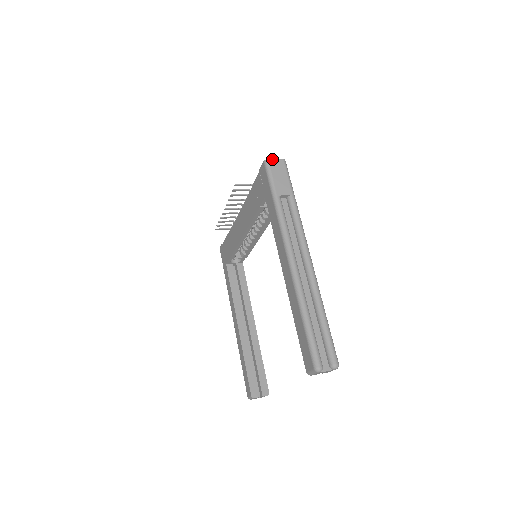
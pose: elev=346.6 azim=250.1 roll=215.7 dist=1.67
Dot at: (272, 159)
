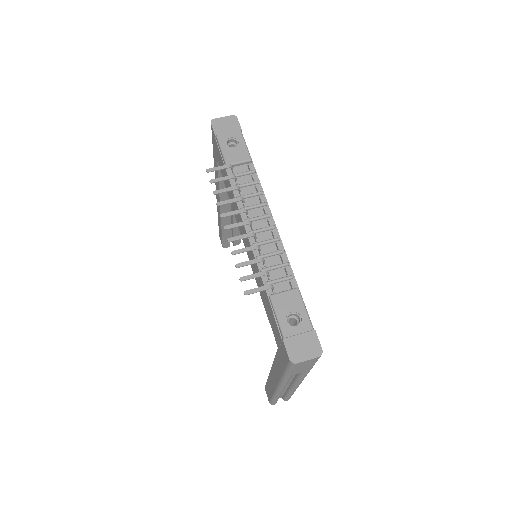
Dot at: (302, 362)
